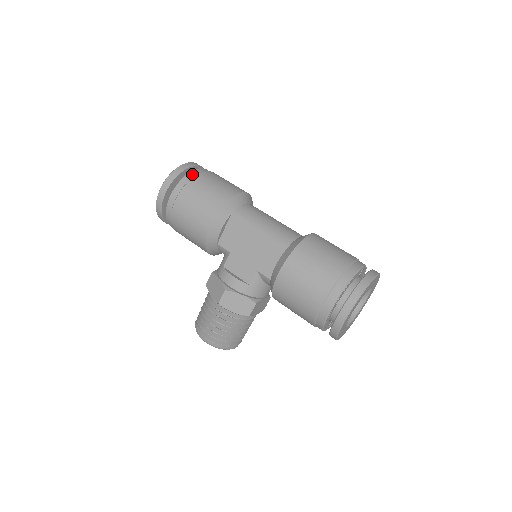
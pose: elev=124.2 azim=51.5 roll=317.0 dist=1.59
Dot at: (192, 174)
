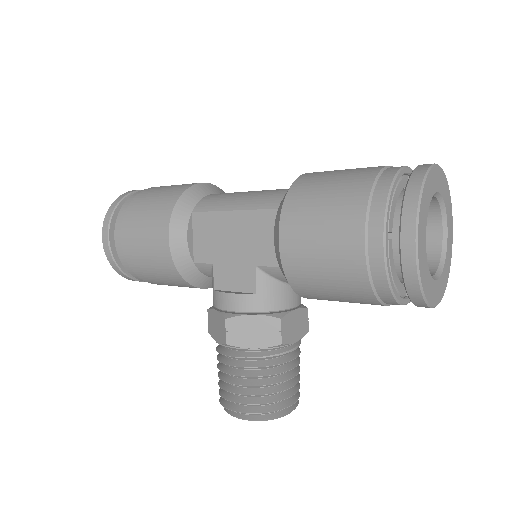
Dot at: (133, 196)
